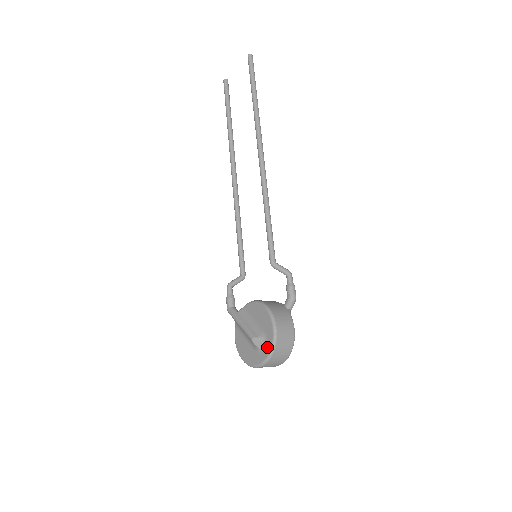
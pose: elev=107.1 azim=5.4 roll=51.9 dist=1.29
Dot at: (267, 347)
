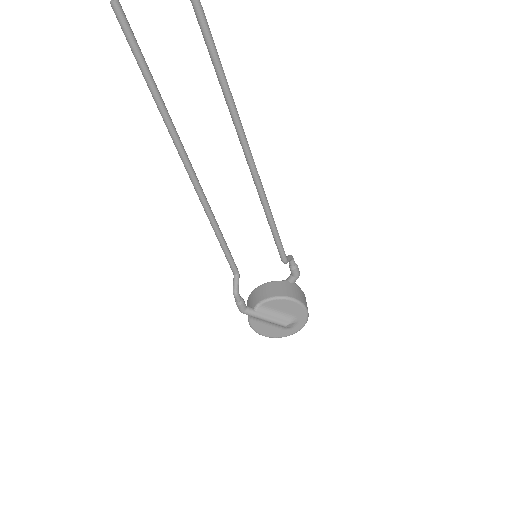
Dot at: (300, 324)
